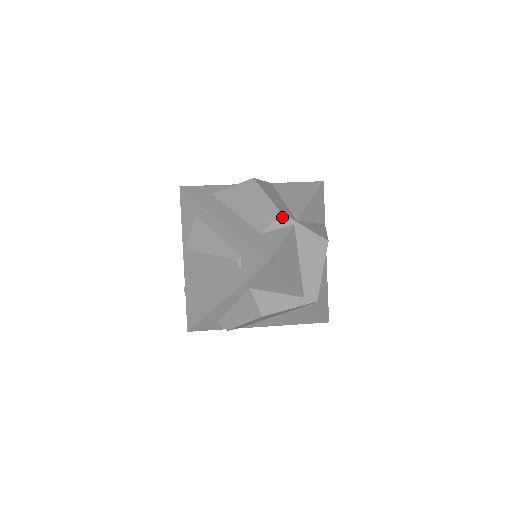
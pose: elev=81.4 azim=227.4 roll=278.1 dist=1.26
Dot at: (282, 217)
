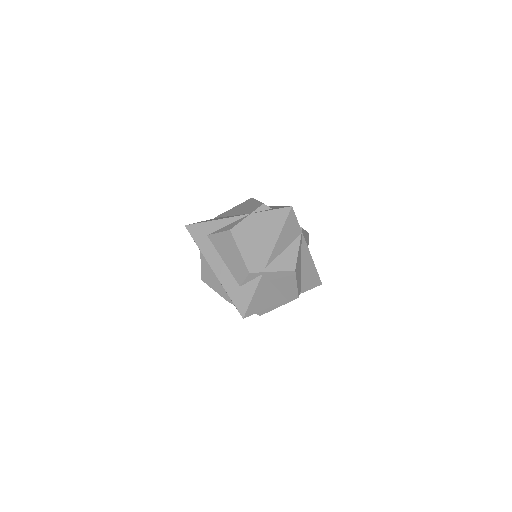
Dot at: (251, 274)
